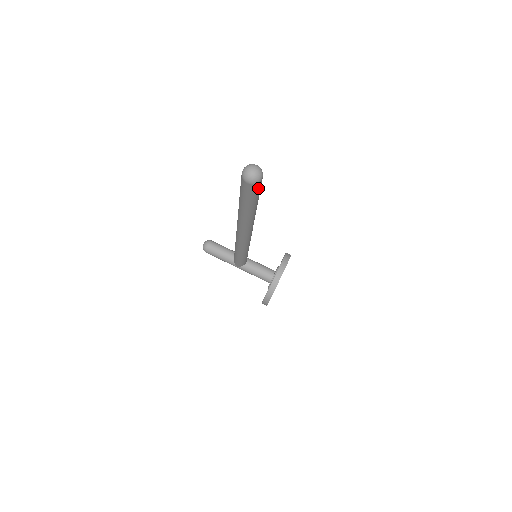
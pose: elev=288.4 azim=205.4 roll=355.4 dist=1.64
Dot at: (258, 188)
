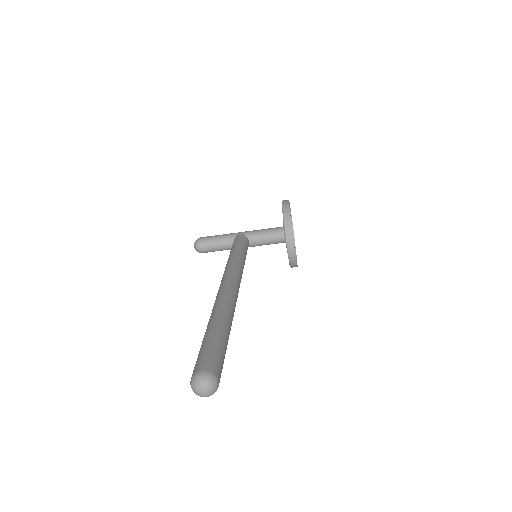
Dot at: (220, 374)
